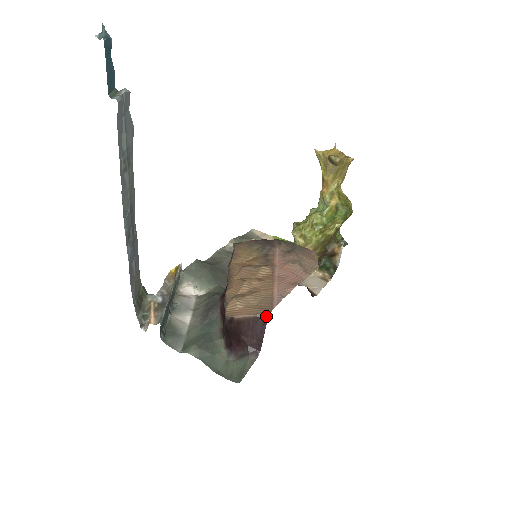
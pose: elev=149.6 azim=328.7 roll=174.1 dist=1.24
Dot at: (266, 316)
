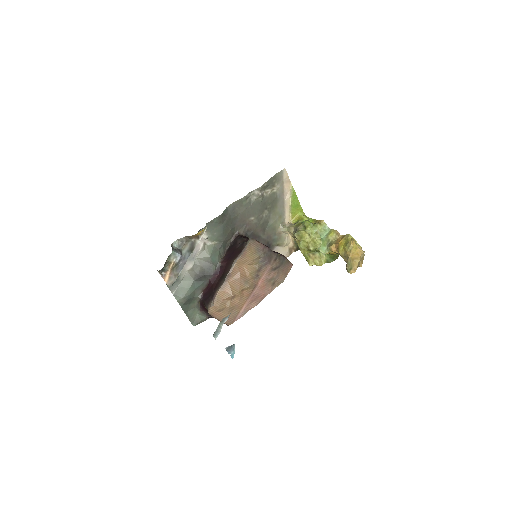
Dot at: (227, 325)
